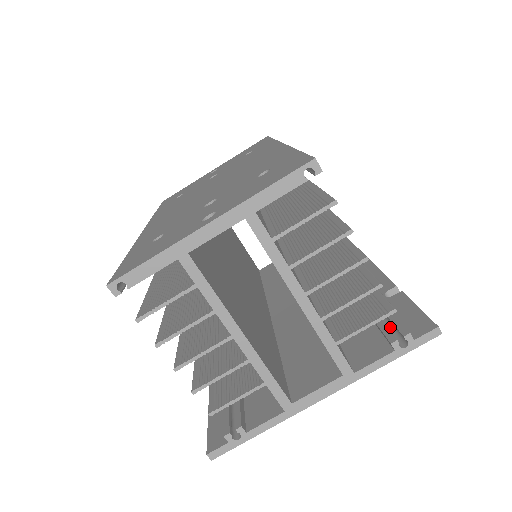
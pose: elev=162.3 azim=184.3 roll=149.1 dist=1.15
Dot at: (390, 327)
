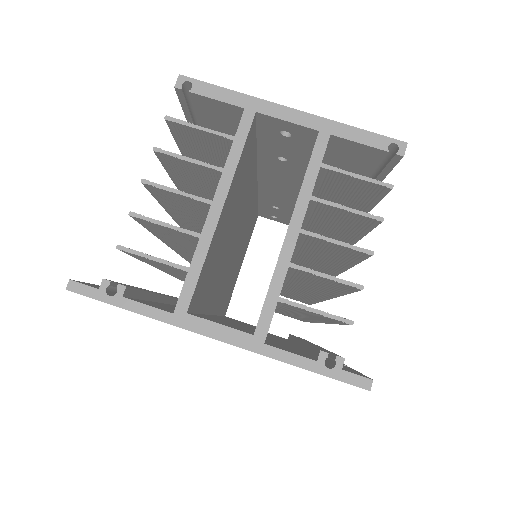
Dot at: occluded
